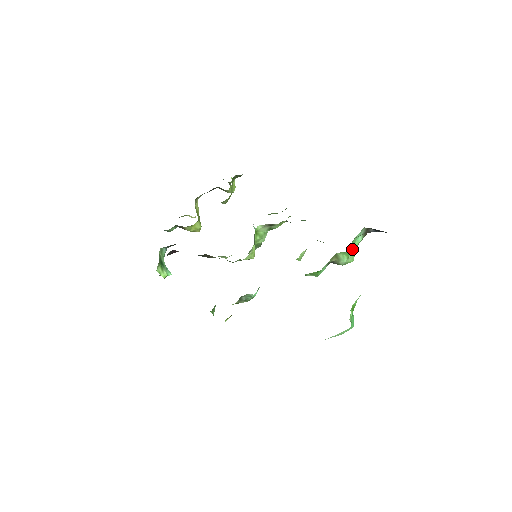
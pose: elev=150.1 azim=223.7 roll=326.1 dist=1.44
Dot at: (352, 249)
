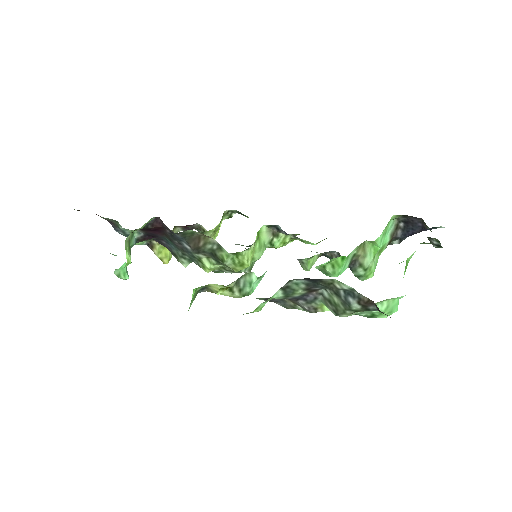
Dot at: (381, 244)
